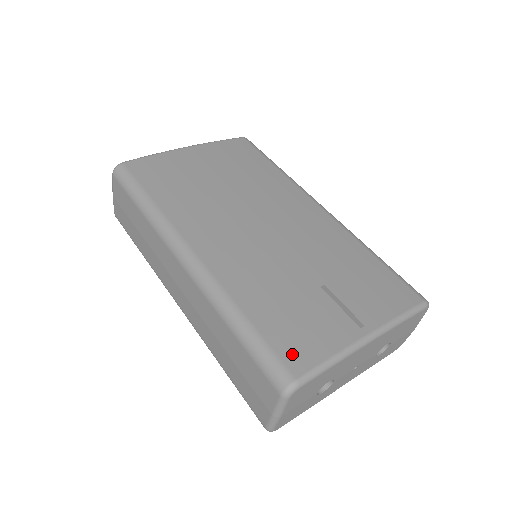
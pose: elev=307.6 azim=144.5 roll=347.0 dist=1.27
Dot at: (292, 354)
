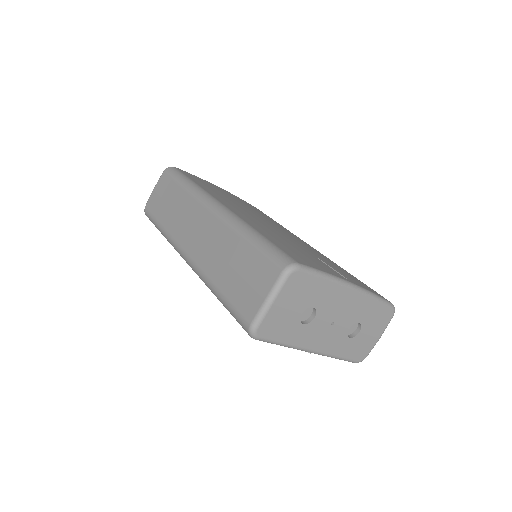
Dot at: (295, 256)
